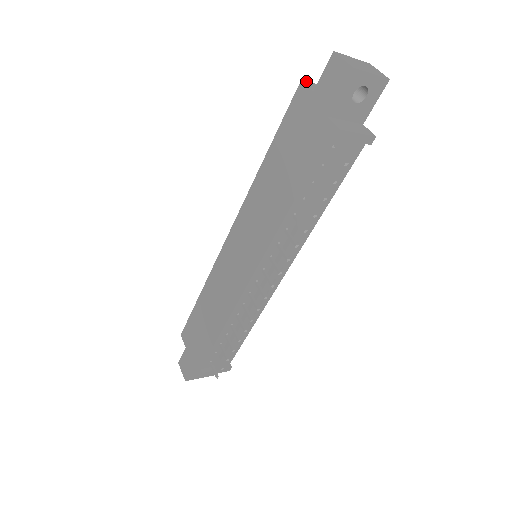
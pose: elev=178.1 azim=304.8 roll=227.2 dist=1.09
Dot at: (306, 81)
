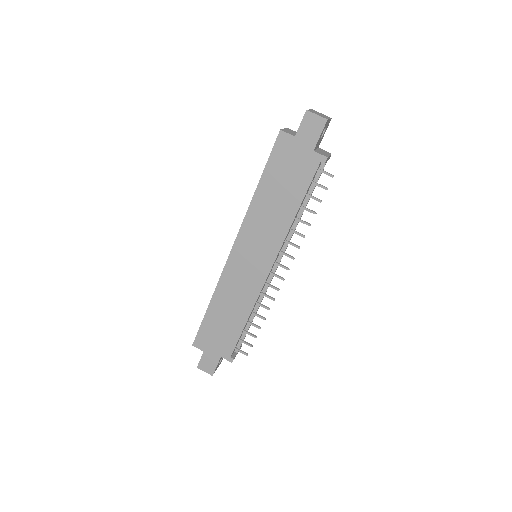
Dot at: (281, 129)
